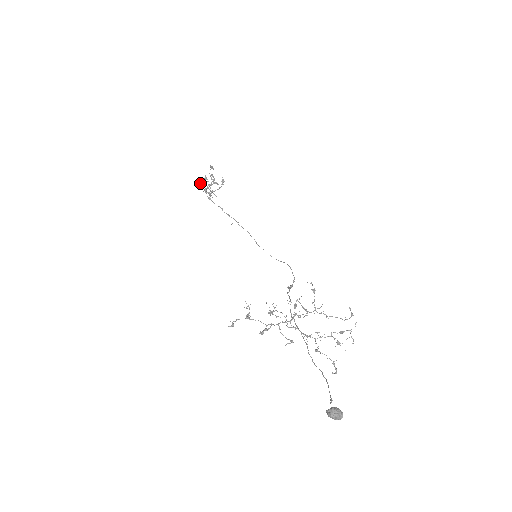
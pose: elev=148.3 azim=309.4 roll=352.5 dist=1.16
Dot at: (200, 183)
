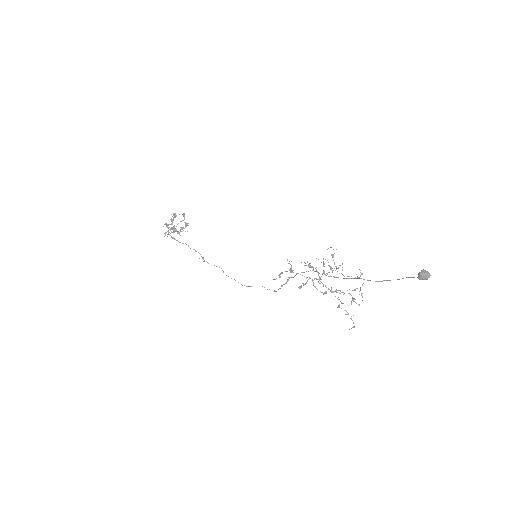
Dot at: (166, 224)
